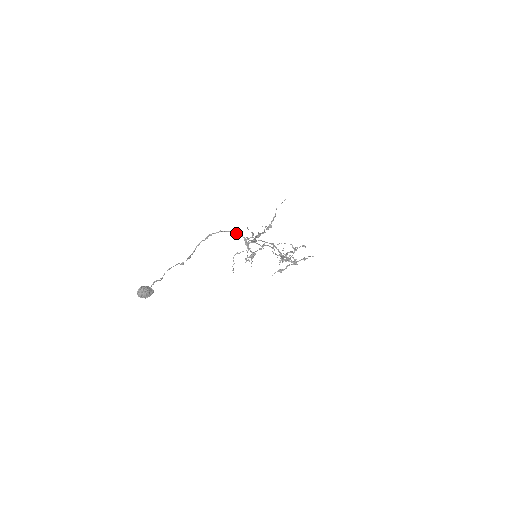
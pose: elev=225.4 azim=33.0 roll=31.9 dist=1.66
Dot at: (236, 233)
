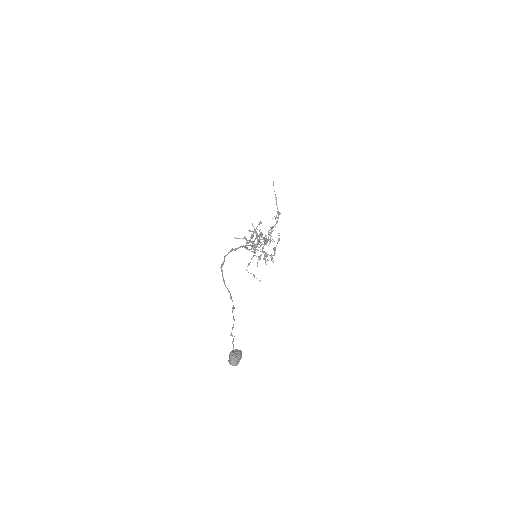
Dot at: (236, 248)
